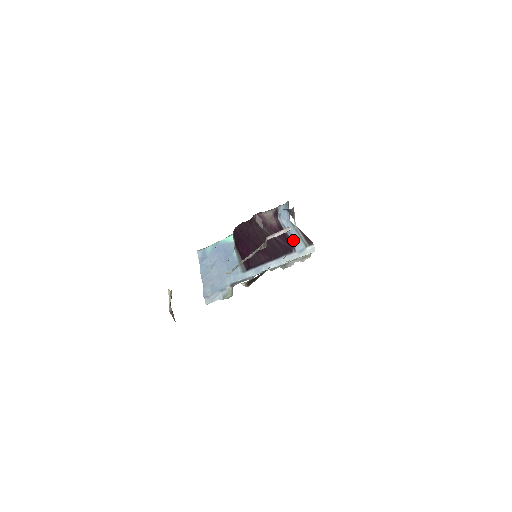
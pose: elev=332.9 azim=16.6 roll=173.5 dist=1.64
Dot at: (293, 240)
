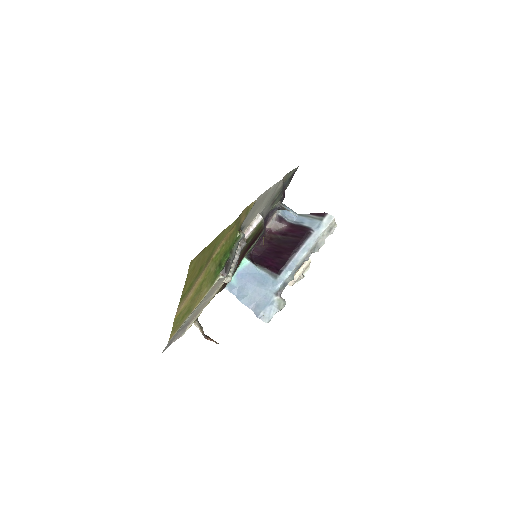
Dot at: (307, 225)
